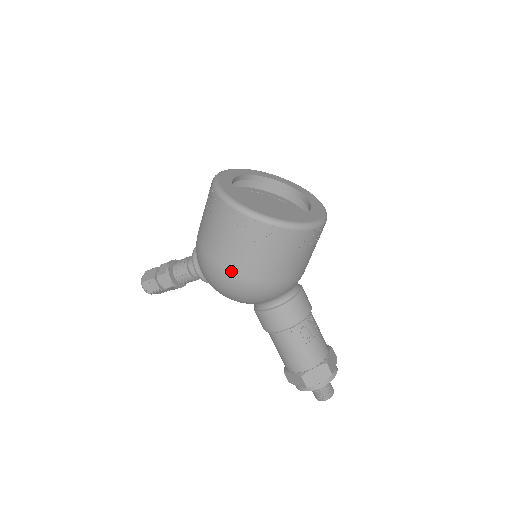
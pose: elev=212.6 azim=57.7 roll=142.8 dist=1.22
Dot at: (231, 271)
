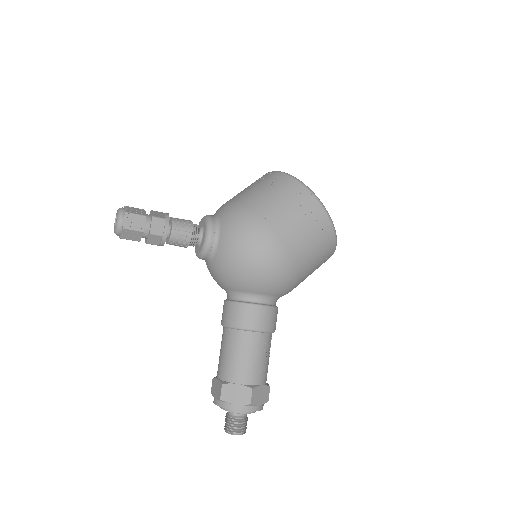
Dot at: (282, 242)
